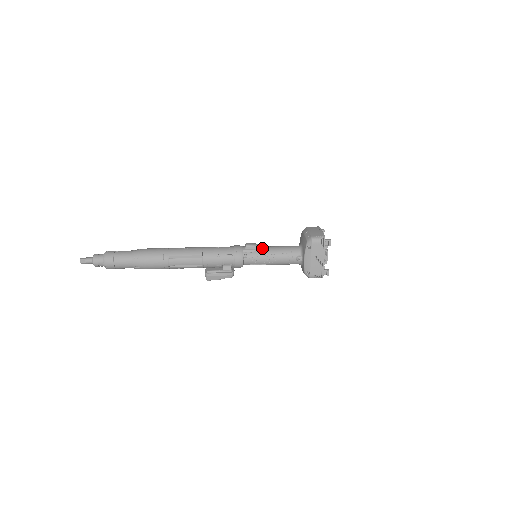
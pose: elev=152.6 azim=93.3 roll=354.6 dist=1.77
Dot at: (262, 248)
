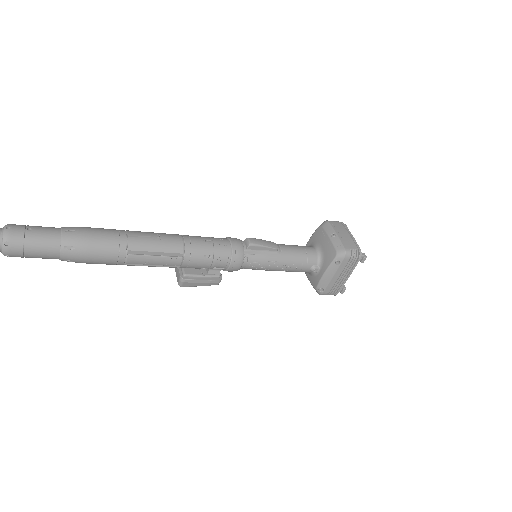
Dot at: (270, 249)
